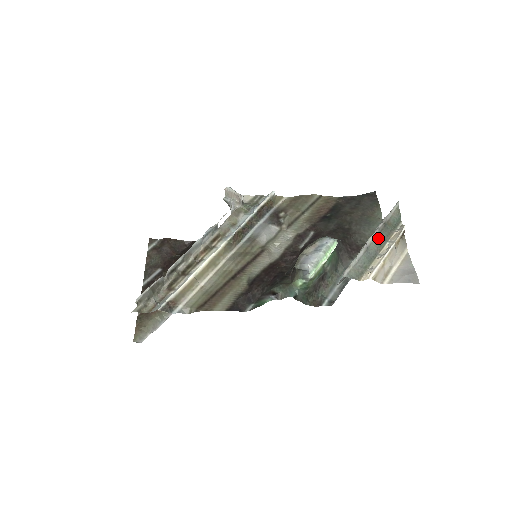
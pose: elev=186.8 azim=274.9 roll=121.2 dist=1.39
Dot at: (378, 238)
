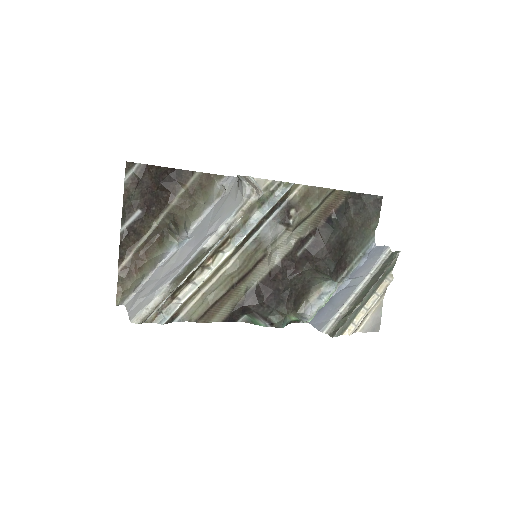
Dot at: (370, 292)
